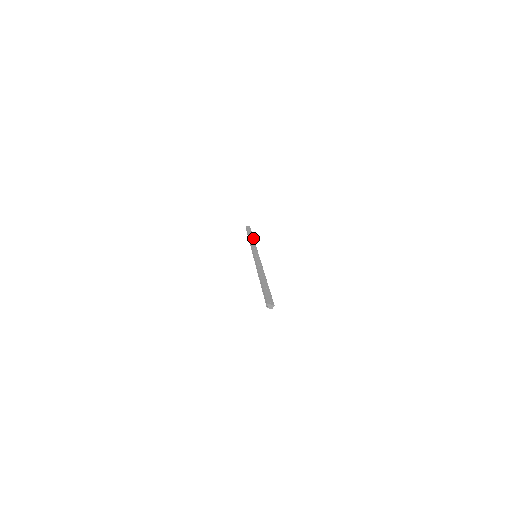
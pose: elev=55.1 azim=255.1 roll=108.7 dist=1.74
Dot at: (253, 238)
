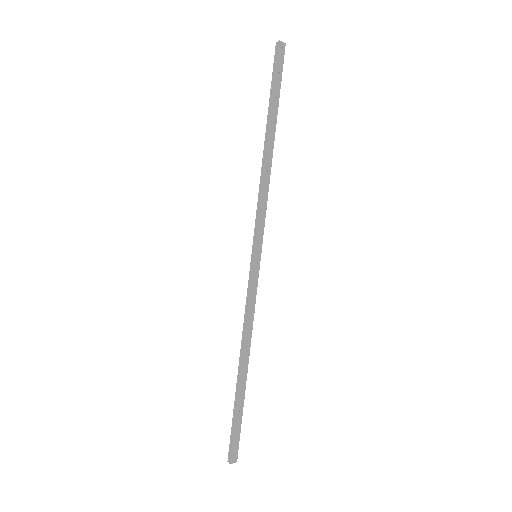
Dot at: (273, 147)
